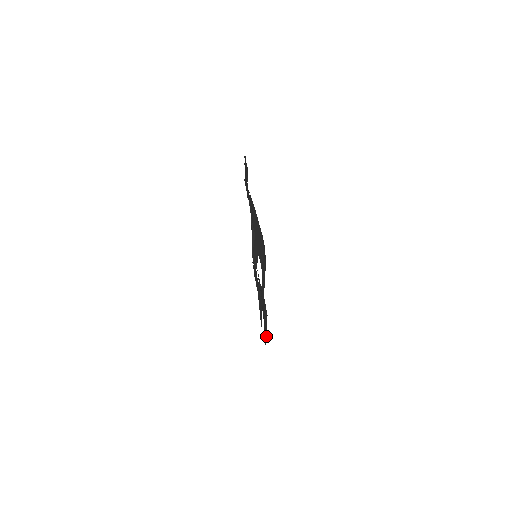
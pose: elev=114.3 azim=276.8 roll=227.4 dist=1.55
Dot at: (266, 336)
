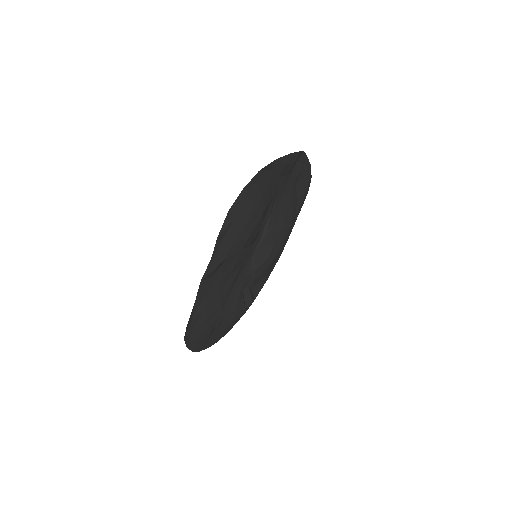
Dot at: (204, 328)
